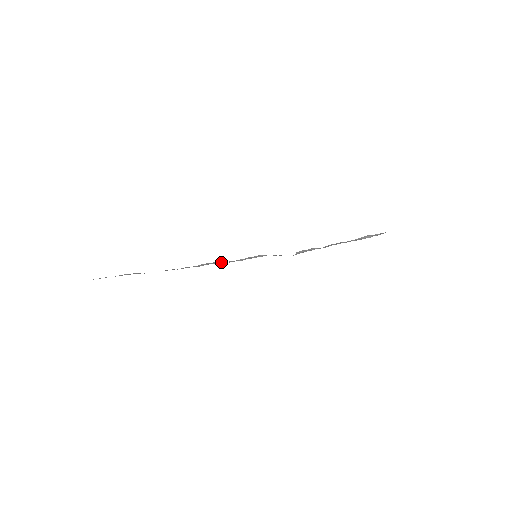
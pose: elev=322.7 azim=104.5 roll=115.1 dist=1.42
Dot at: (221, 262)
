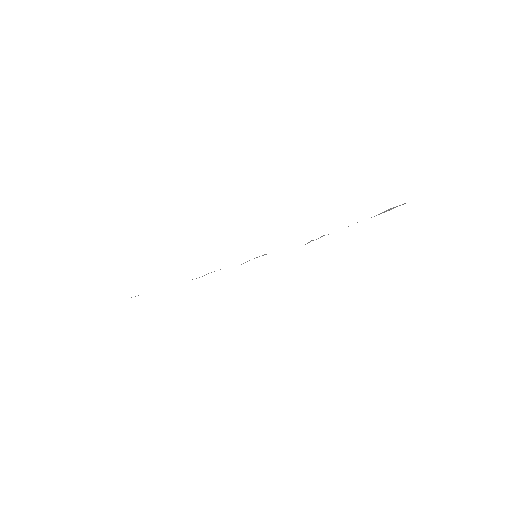
Dot at: (220, 269)
